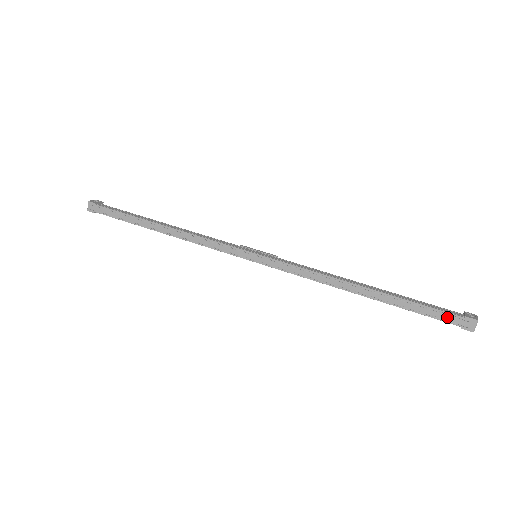
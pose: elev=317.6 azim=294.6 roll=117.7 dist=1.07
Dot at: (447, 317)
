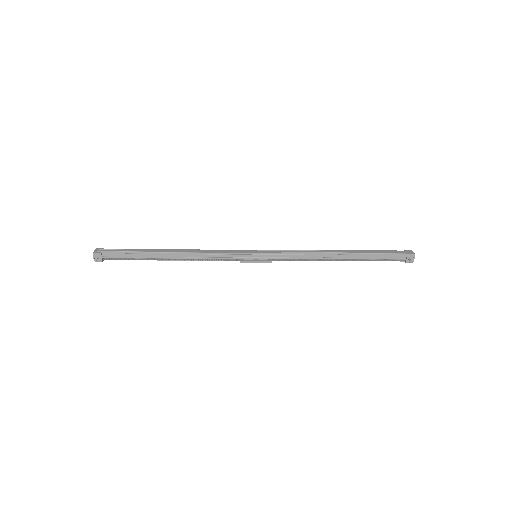
Dot at: (396, 252)
